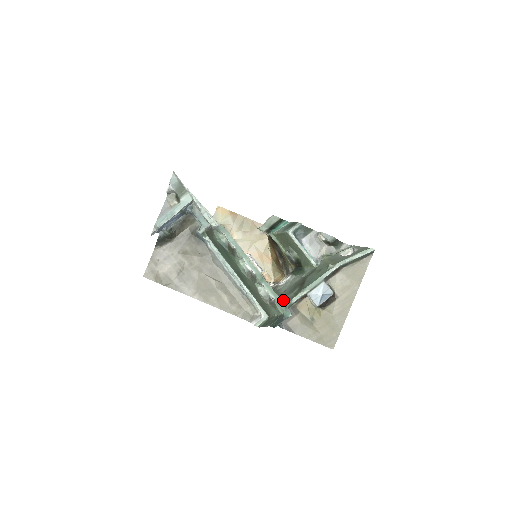
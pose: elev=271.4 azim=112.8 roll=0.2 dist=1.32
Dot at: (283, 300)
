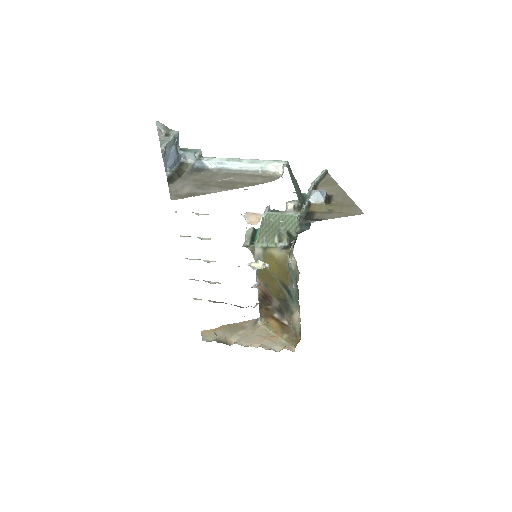
Dot at: occluded
